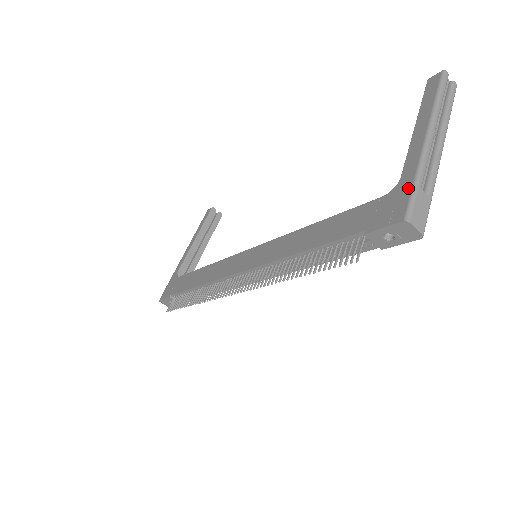
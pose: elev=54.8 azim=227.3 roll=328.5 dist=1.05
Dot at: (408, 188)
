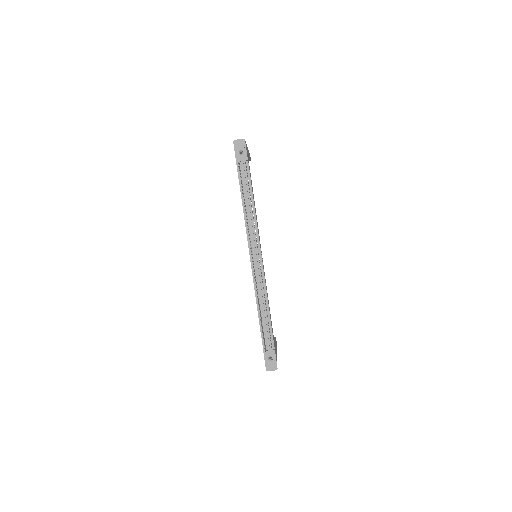
Dot at: occluded
